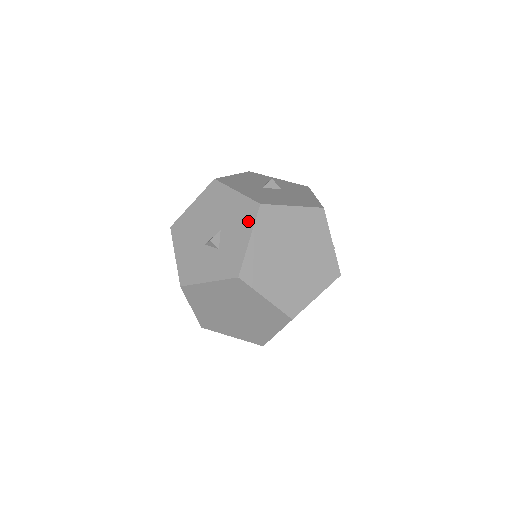
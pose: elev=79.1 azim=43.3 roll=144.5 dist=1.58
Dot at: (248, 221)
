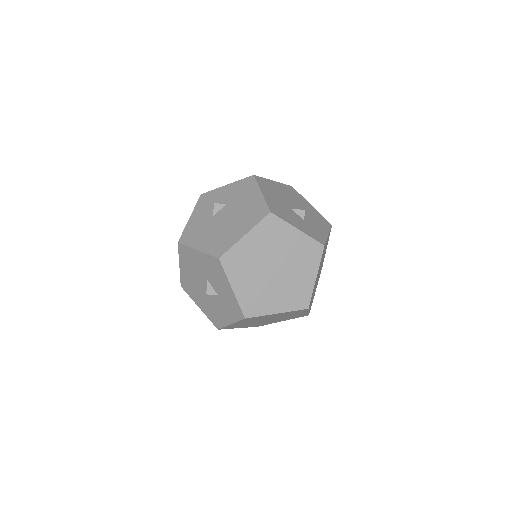
Dot at: (325, 225)
